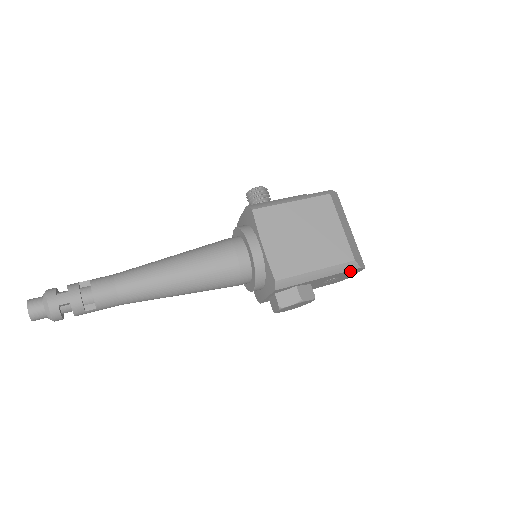
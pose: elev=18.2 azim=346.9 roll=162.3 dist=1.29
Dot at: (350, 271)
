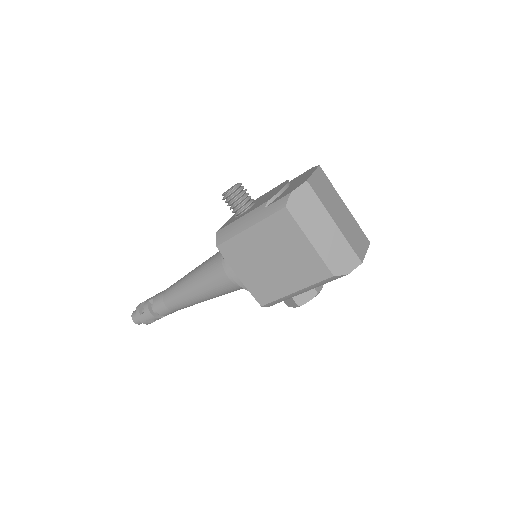
Dot at: occluded
